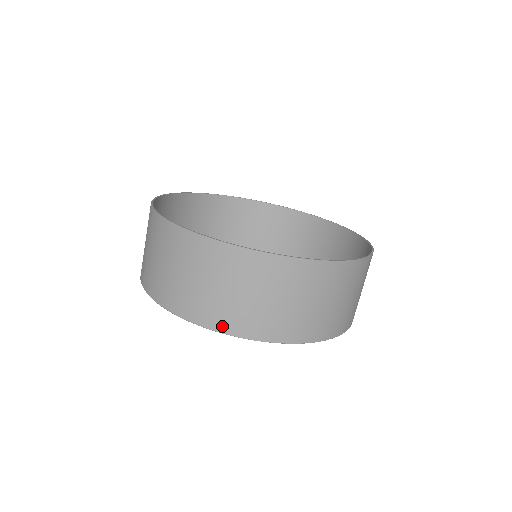
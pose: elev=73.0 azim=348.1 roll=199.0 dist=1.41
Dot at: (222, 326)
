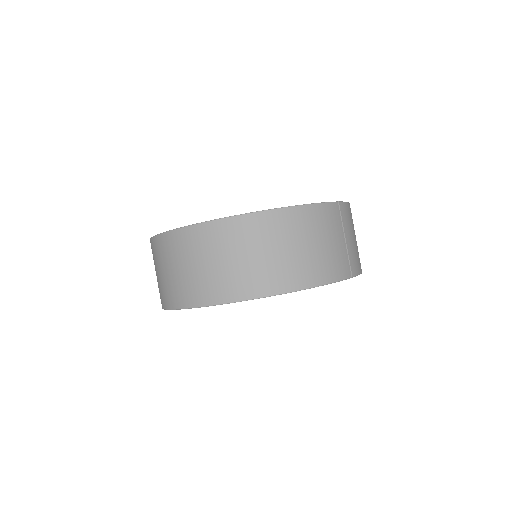
Dot at: (203, 300)
